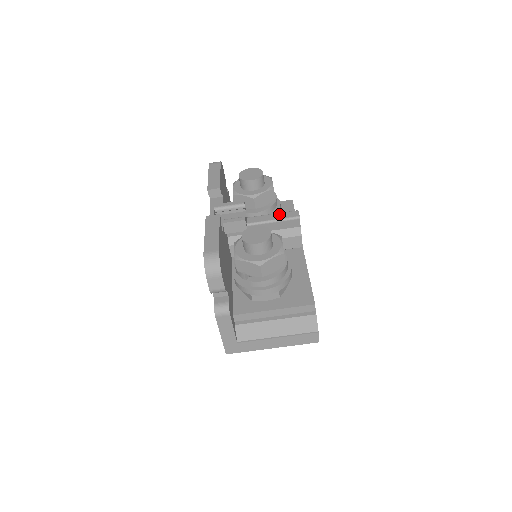
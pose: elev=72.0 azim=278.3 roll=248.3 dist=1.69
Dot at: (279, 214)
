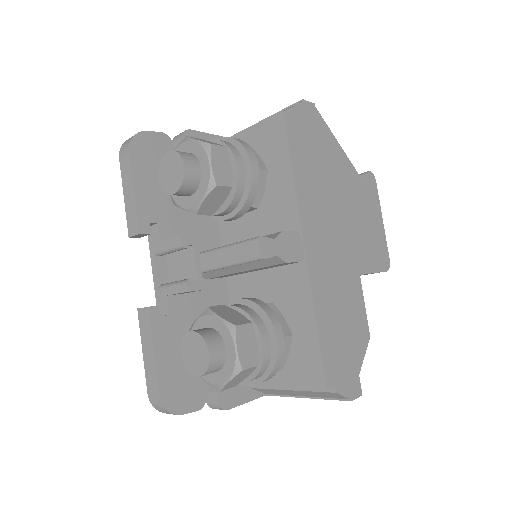
Dot at: (234, 249)
